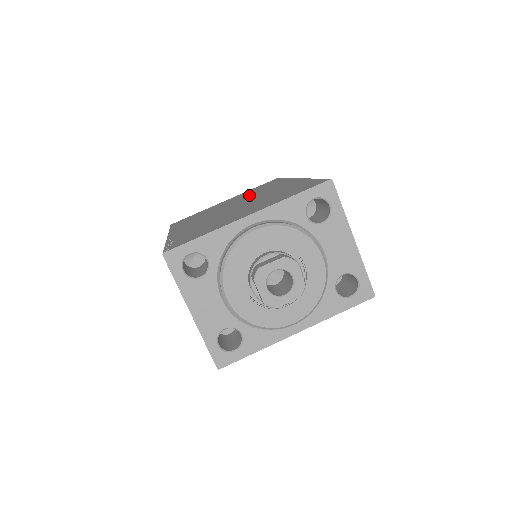
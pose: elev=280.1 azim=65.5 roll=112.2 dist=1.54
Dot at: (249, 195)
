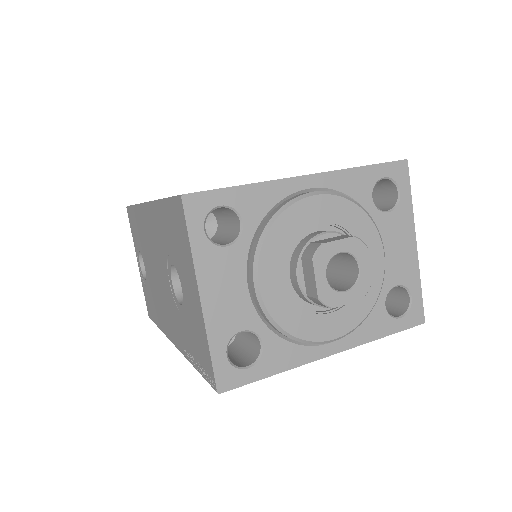
Dot at: occluded
